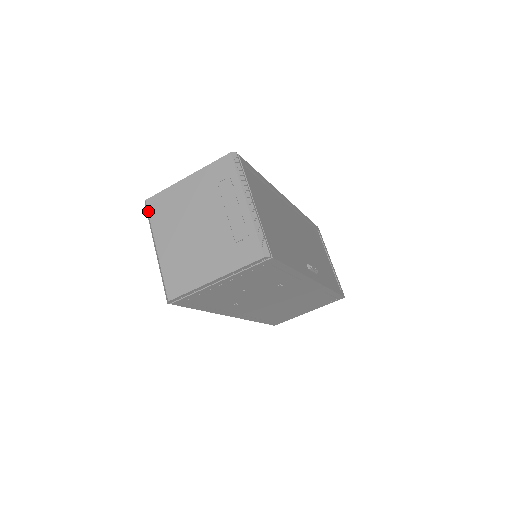
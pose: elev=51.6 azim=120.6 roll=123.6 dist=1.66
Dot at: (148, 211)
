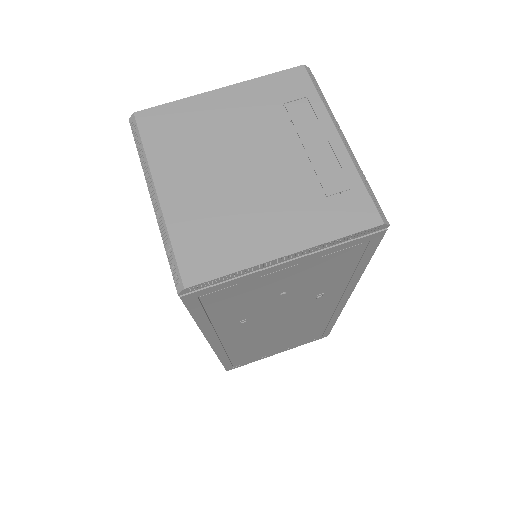
Dot at: (139, 130)
